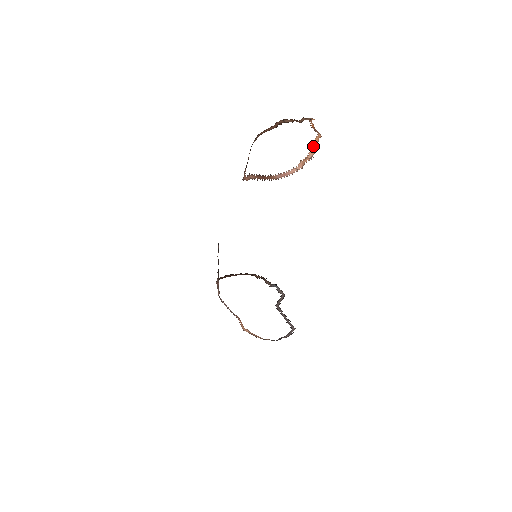
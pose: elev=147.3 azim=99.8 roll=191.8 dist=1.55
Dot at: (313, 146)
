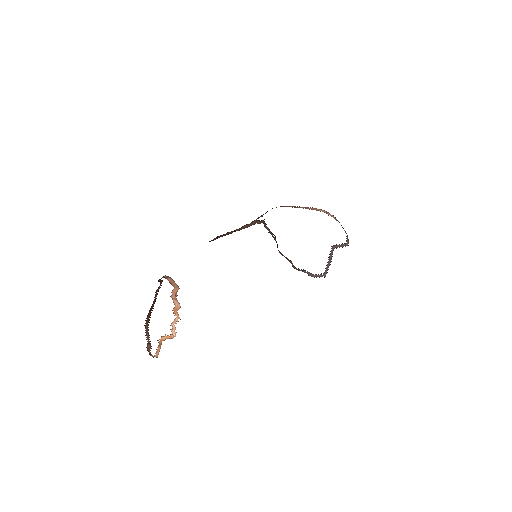
Dot at: (150, 354)
